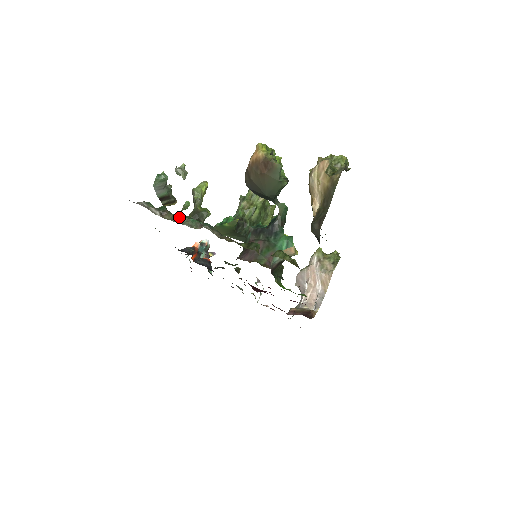
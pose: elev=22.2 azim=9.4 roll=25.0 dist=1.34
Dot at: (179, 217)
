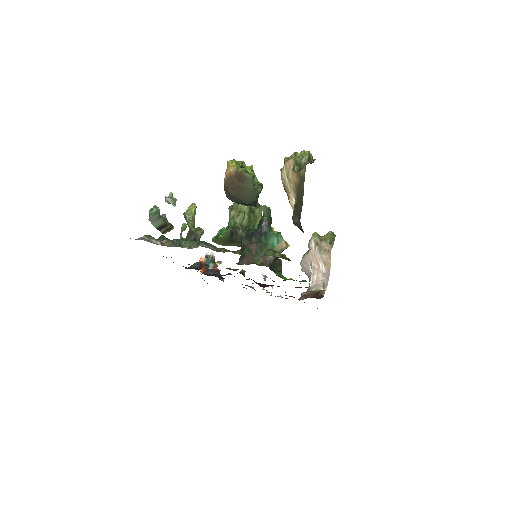
Dot at: (177, 242)
